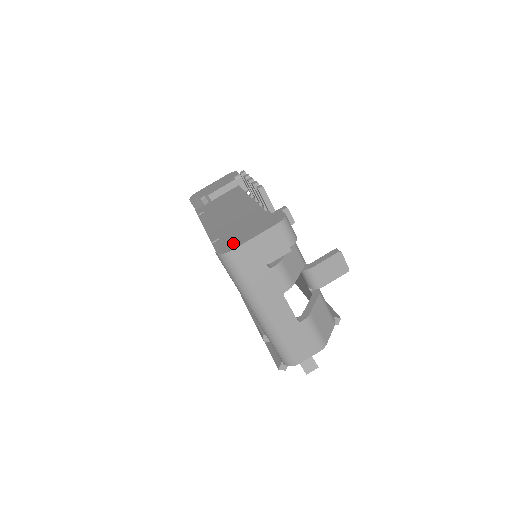
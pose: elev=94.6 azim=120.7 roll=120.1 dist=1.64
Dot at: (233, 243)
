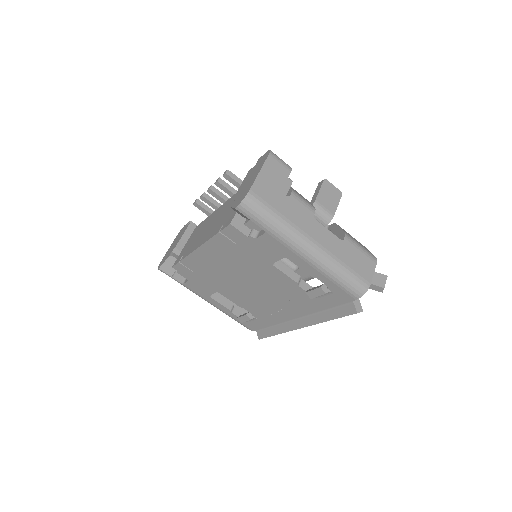
Dot at: (244, 191)
